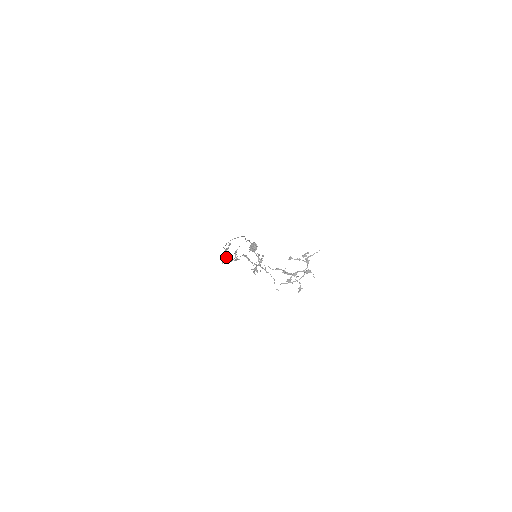
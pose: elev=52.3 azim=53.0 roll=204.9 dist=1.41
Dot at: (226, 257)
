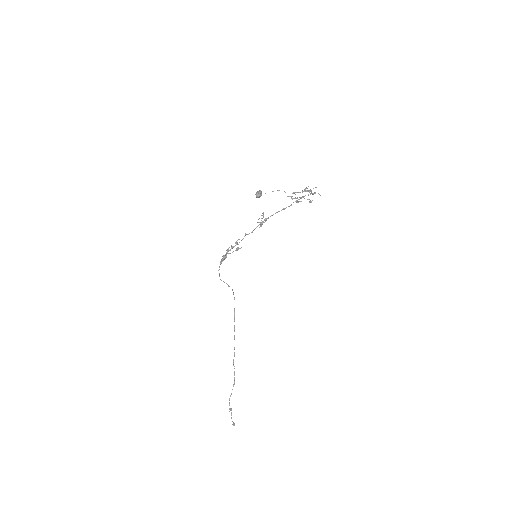
Dot at: (226, 253)
